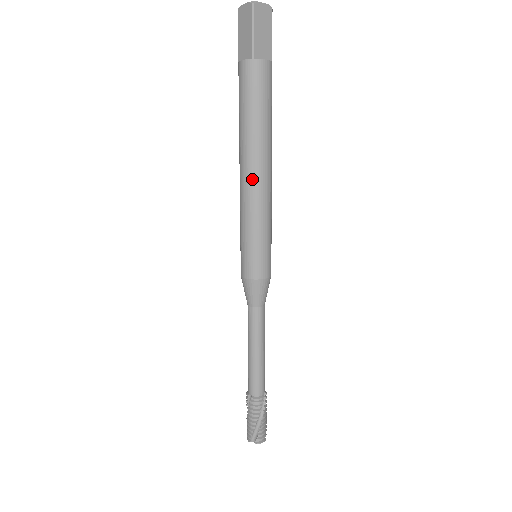
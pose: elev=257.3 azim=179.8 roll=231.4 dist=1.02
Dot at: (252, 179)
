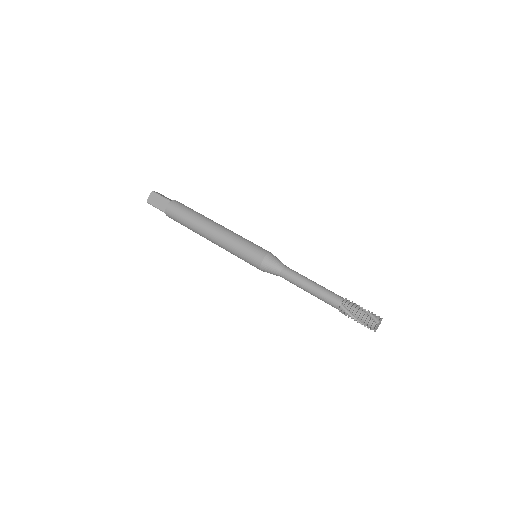
Dot at: (217, 228)
